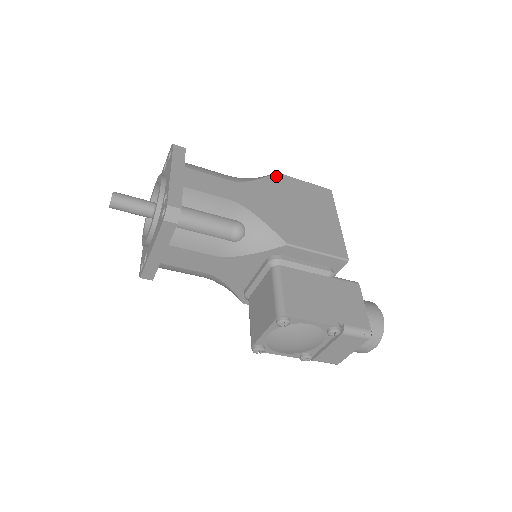
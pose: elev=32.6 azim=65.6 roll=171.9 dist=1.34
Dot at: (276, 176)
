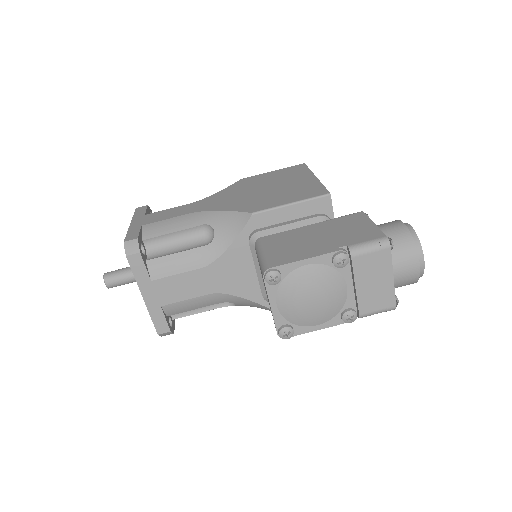
Dot at: (240, 181)
